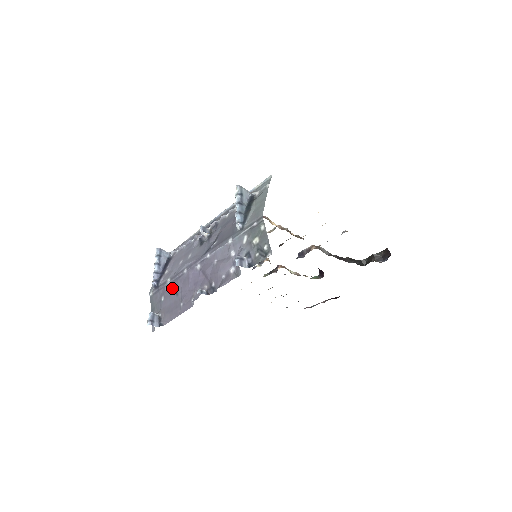
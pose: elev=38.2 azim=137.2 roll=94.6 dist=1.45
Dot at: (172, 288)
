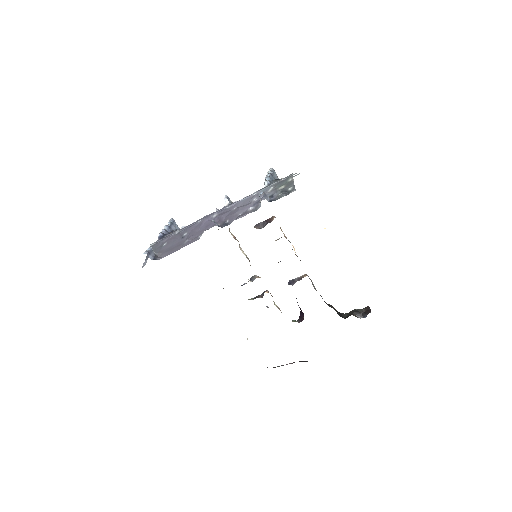
Dot at: (179, 235)
